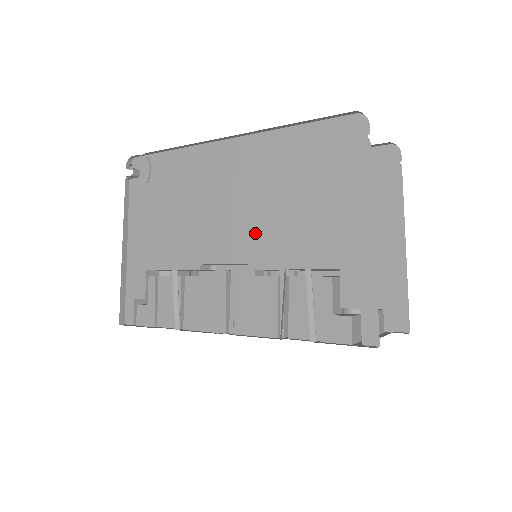
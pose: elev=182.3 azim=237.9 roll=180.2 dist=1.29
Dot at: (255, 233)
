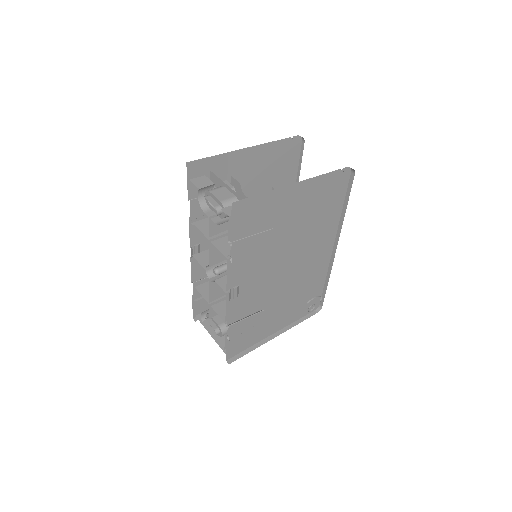
Dot at: occluded
